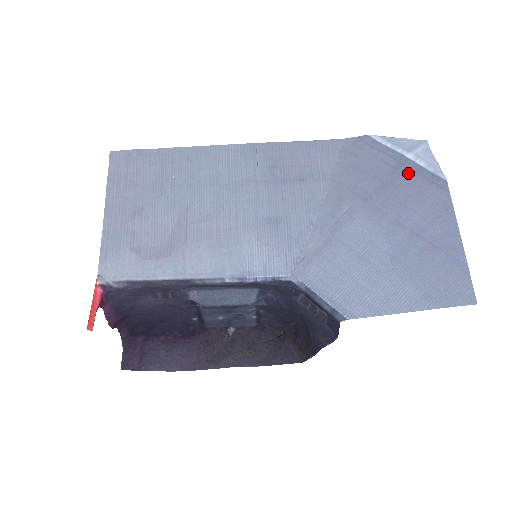
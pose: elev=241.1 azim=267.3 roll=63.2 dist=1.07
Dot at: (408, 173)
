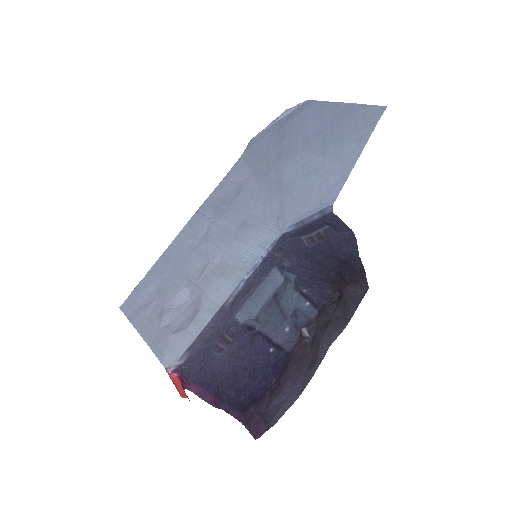
Dot at: (287, 123)
